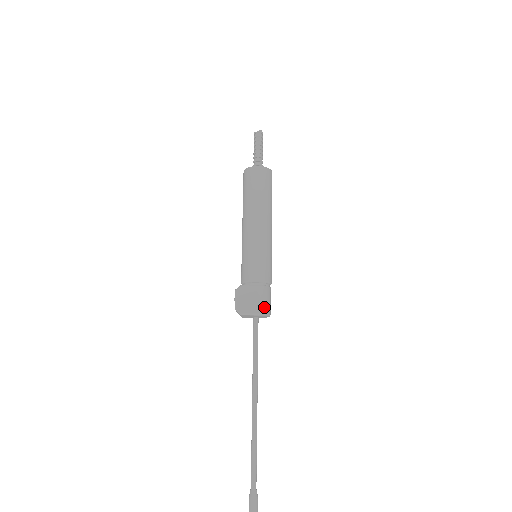
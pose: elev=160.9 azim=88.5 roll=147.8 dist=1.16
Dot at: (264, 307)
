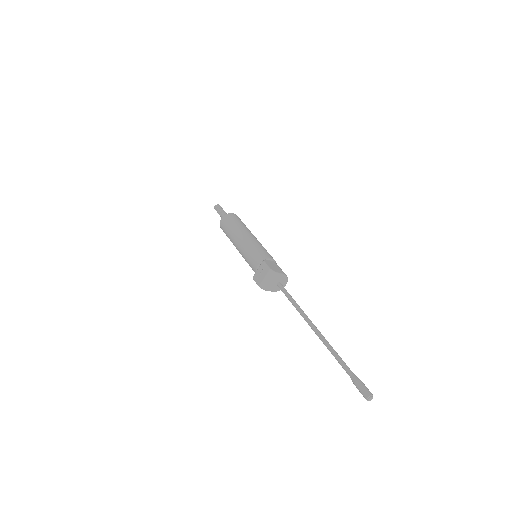
Dot at: (284, 273)
